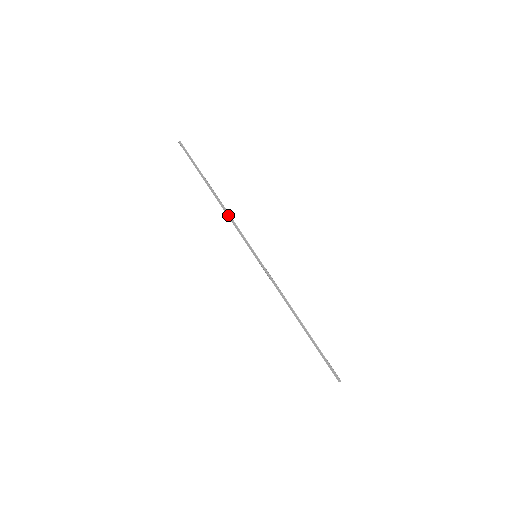
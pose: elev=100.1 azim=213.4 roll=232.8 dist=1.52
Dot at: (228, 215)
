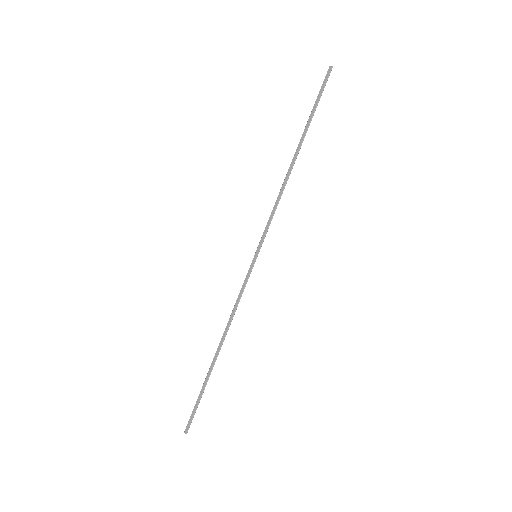
Dot at: (281, 191)
